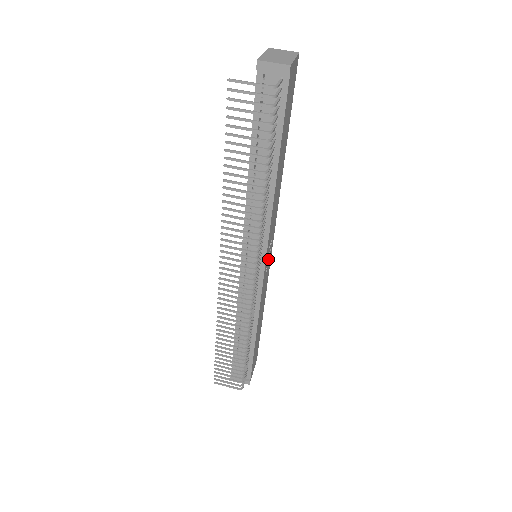
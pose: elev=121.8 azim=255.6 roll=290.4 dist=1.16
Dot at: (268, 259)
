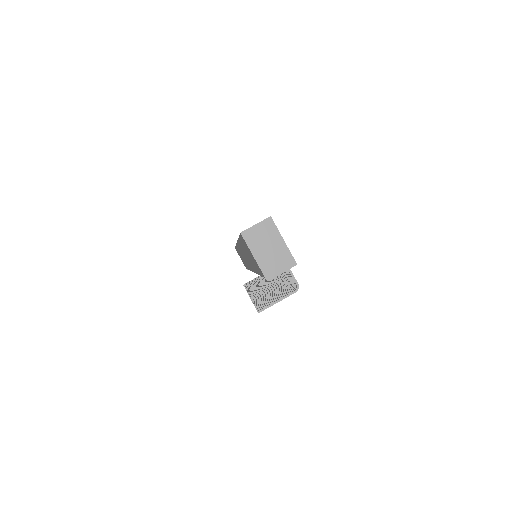
Dot at: occluded
